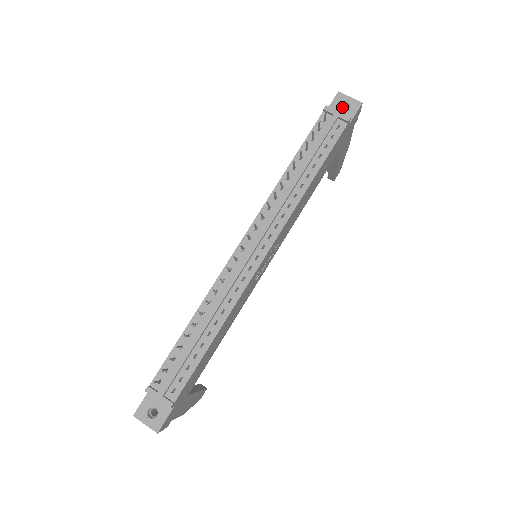
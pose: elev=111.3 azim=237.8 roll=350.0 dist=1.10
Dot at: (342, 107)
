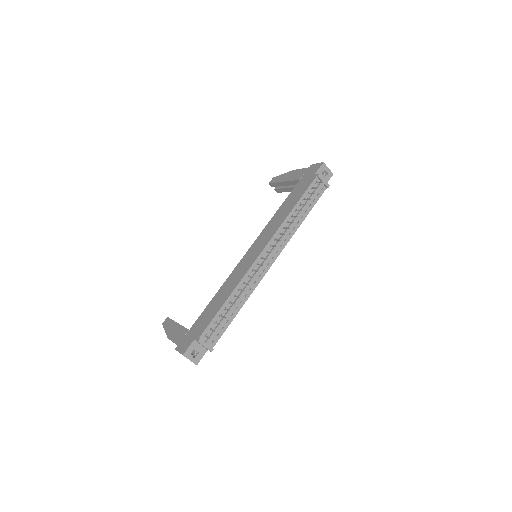
Dot at: occluded
